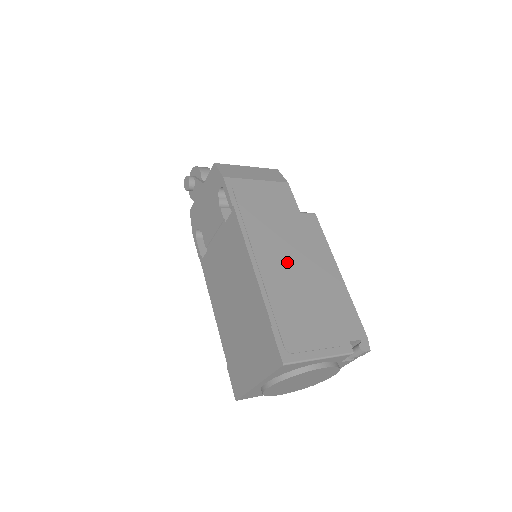
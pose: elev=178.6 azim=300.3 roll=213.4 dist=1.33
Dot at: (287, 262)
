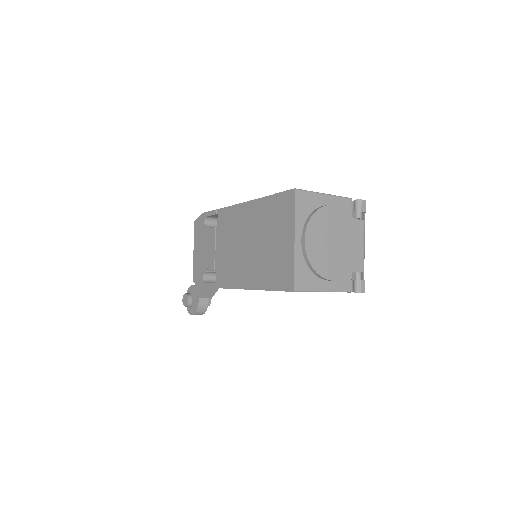
Dot at: occluded
